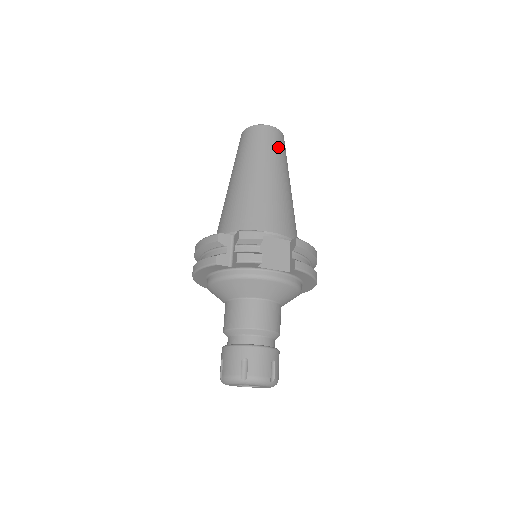
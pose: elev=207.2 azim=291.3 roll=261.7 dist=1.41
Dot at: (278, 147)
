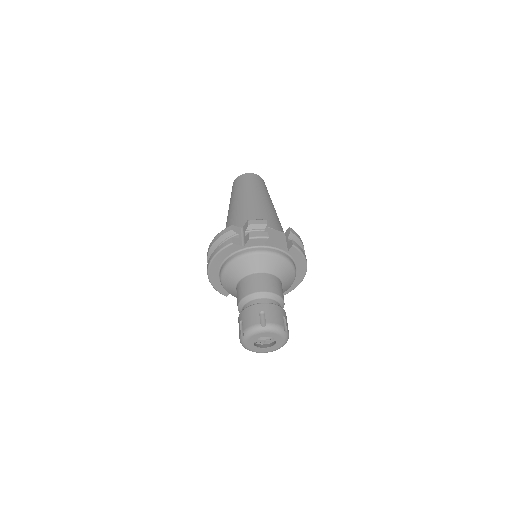
Dot at: (263, 186)
